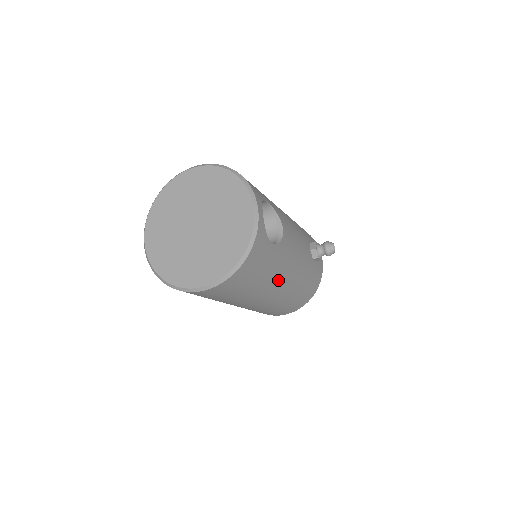
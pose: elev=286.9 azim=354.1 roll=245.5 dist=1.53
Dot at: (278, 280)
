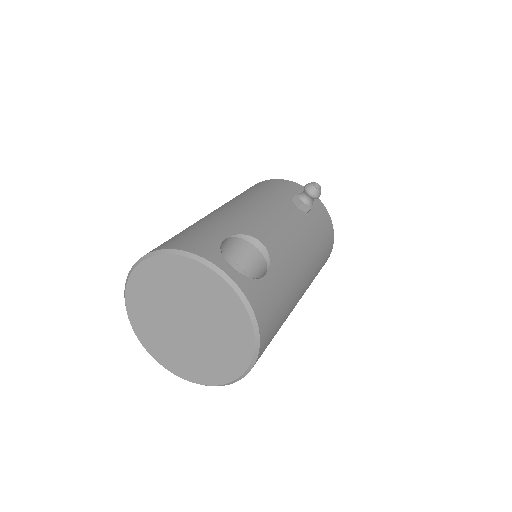
Dot at: (297, 281)
